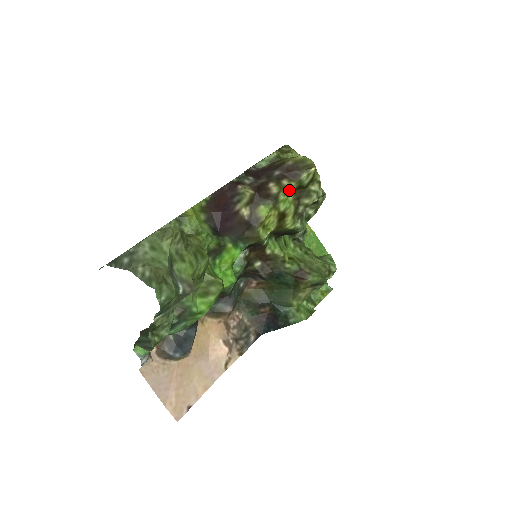
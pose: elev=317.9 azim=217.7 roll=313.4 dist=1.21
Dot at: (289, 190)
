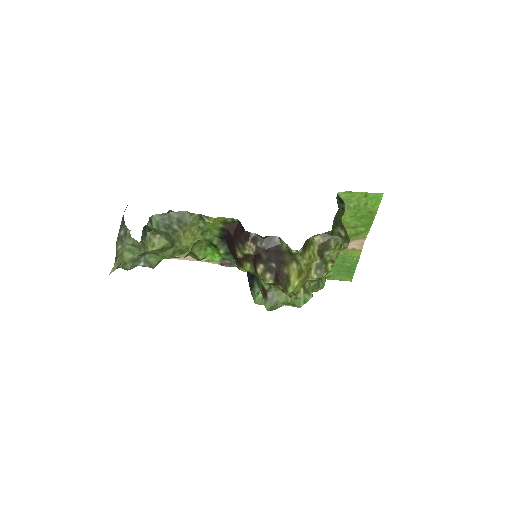
Dot at: (267, 280)
